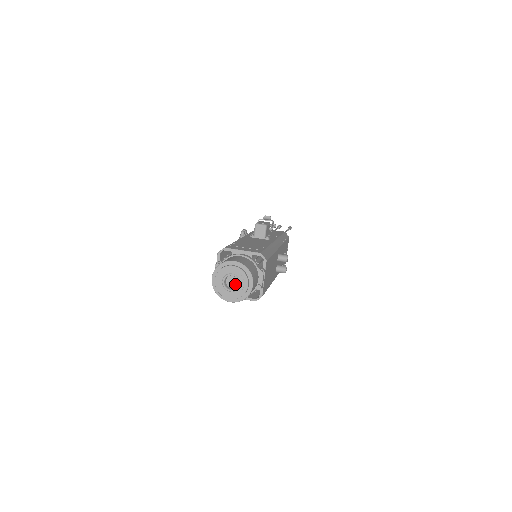
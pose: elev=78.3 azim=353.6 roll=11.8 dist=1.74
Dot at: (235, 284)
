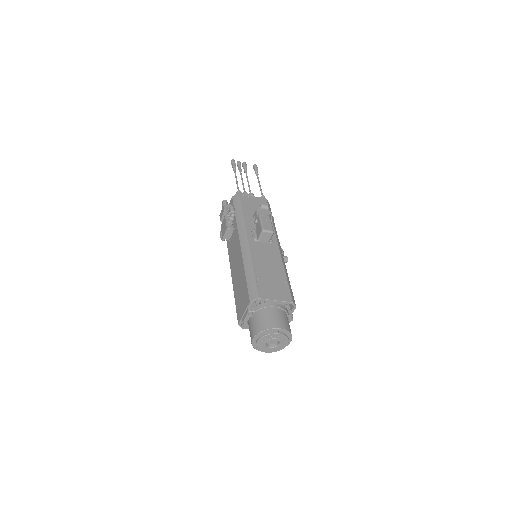
Dot at: (274, 342)
